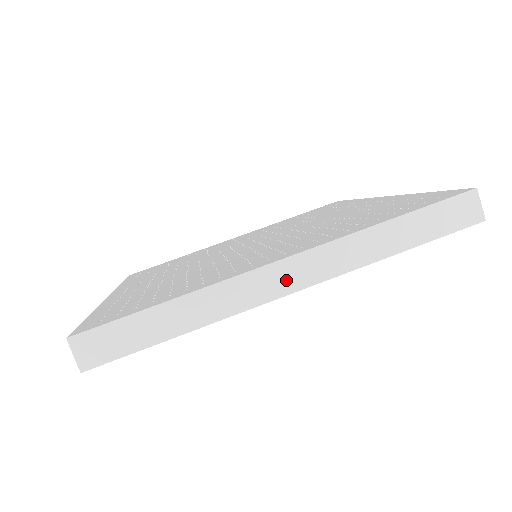
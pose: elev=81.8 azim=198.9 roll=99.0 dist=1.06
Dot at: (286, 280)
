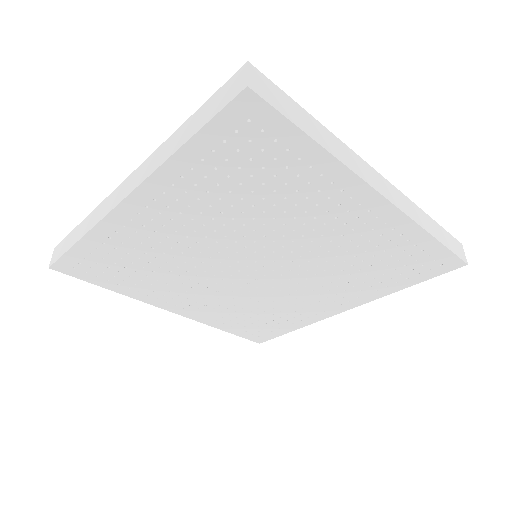
Dot at: (123, 192)
